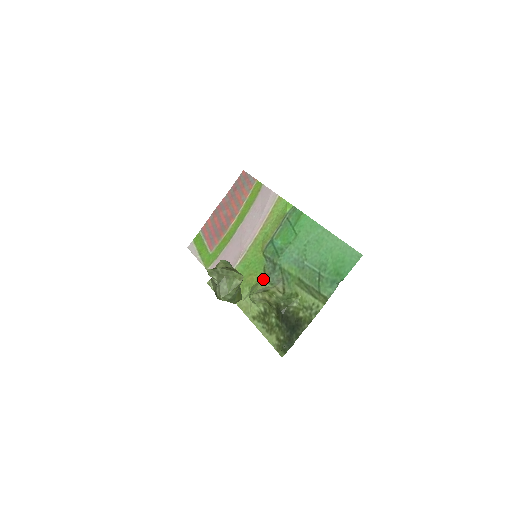
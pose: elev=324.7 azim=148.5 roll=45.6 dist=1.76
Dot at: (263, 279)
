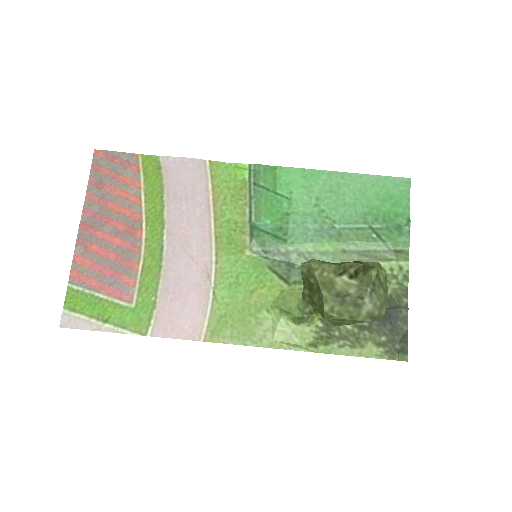
Dot at: (284, 284)
